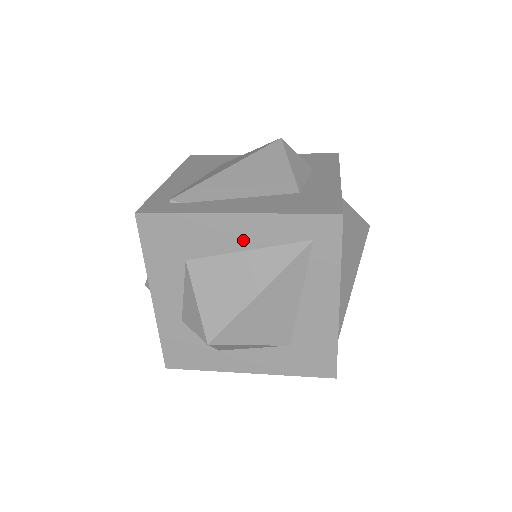
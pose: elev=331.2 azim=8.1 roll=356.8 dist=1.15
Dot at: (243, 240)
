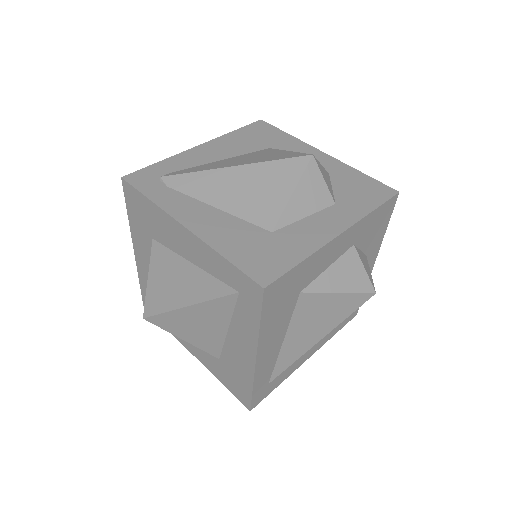
Dot at: (189, 252)
